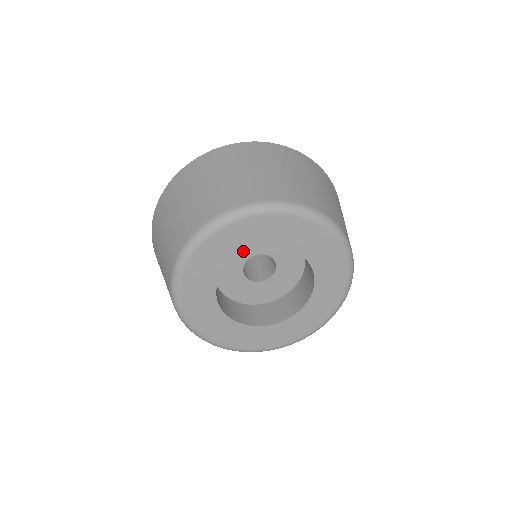
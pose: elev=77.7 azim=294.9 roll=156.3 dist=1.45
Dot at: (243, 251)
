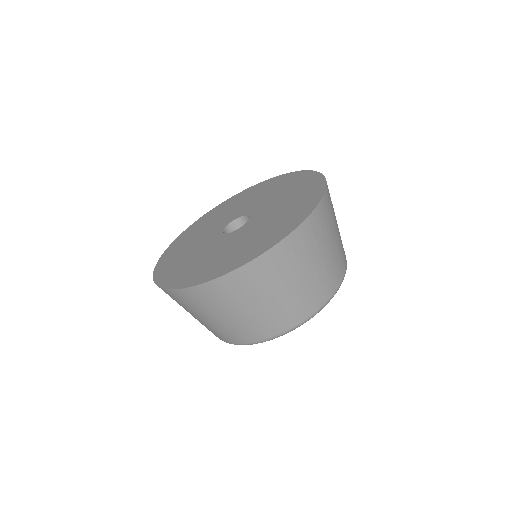
Dot at: occluded
